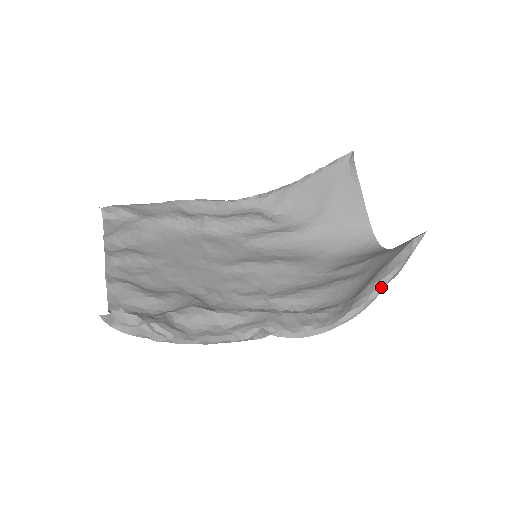
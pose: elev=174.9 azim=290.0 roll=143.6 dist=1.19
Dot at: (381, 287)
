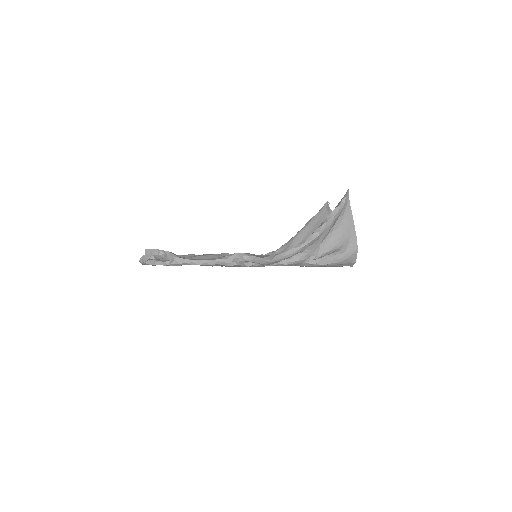
Dot at: (323, 224)
